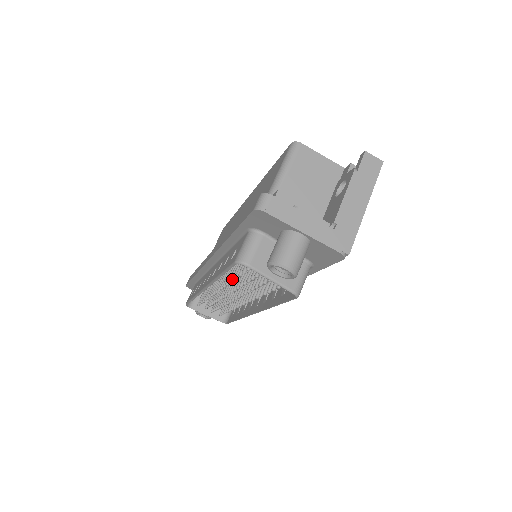
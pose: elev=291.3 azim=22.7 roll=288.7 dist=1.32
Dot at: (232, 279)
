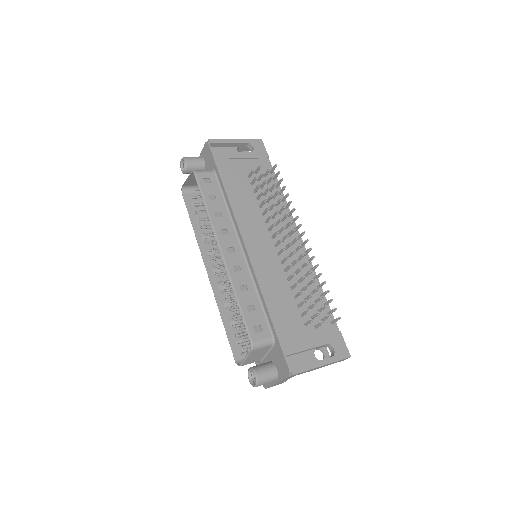
Dot at: (200, 227)
